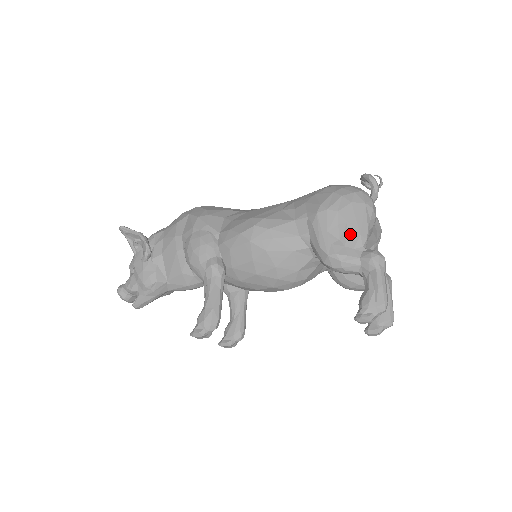
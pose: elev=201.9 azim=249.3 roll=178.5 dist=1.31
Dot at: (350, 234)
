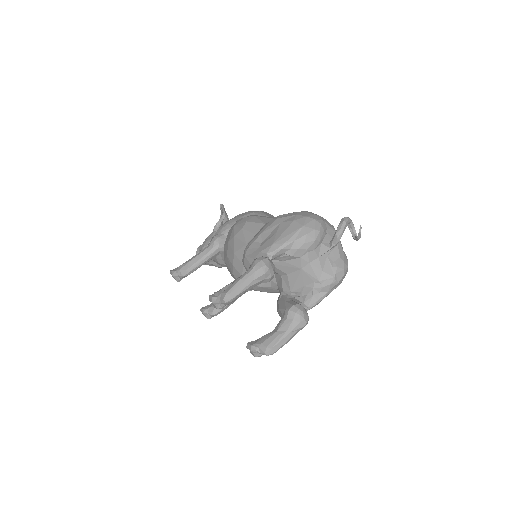
Dot at: (269, 241)
